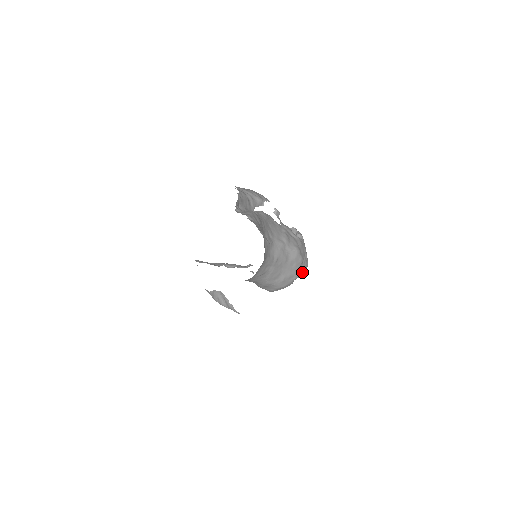
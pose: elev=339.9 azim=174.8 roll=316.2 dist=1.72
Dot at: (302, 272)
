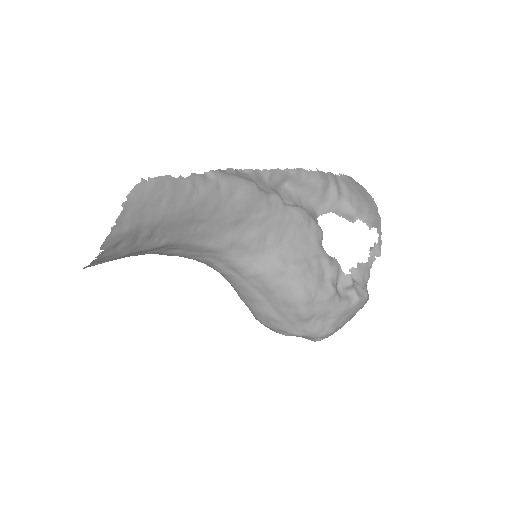
Dot at: (301, 333)
